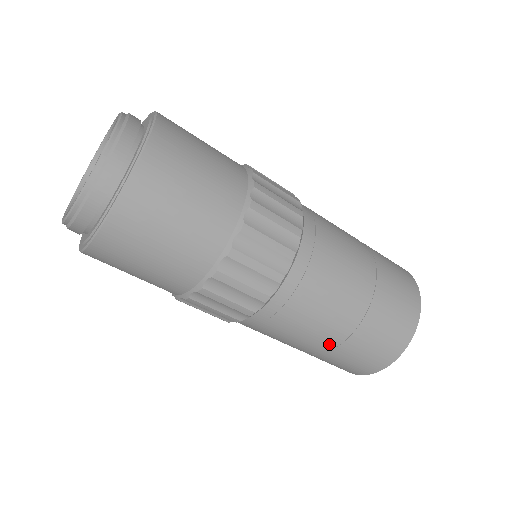
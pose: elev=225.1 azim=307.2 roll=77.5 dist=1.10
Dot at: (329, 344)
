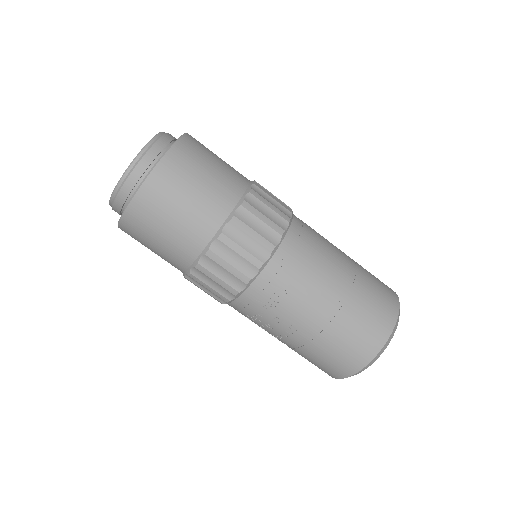
Dot at: (346, 280)
